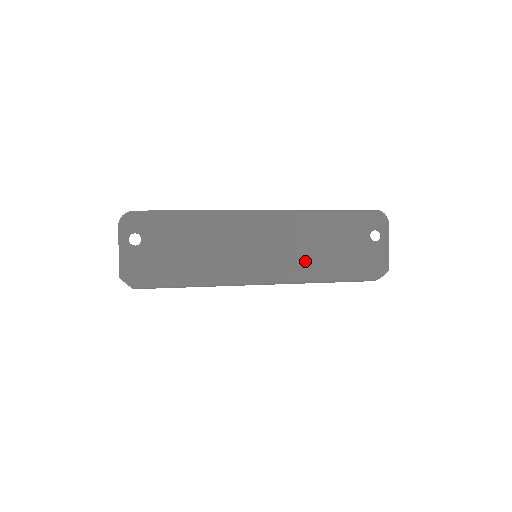
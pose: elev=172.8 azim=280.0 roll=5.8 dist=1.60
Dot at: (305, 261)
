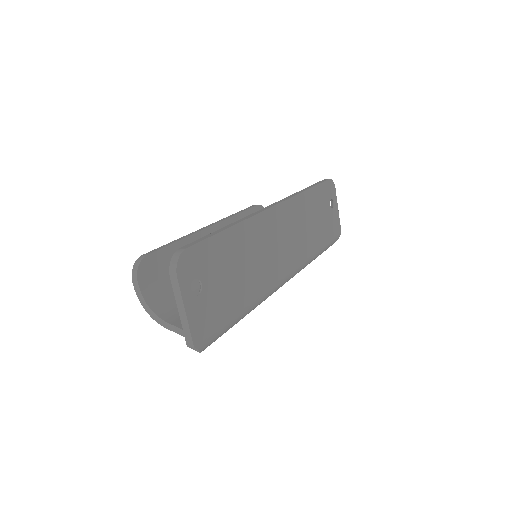
Dot at: (307, 246)
